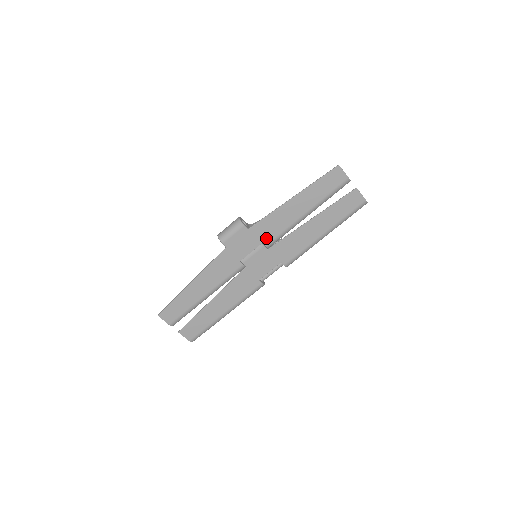
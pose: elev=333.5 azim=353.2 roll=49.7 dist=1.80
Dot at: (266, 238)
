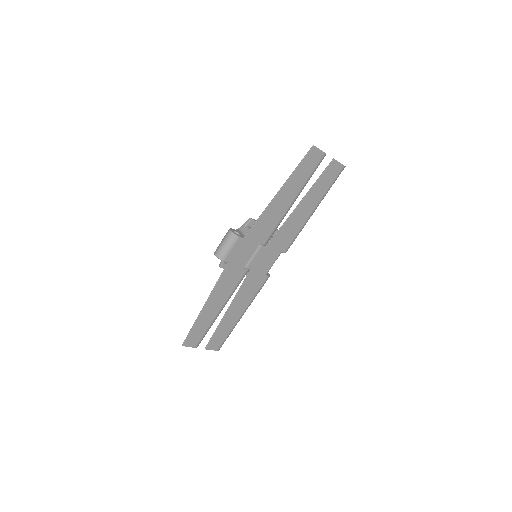
Dot at: (262, 238)
